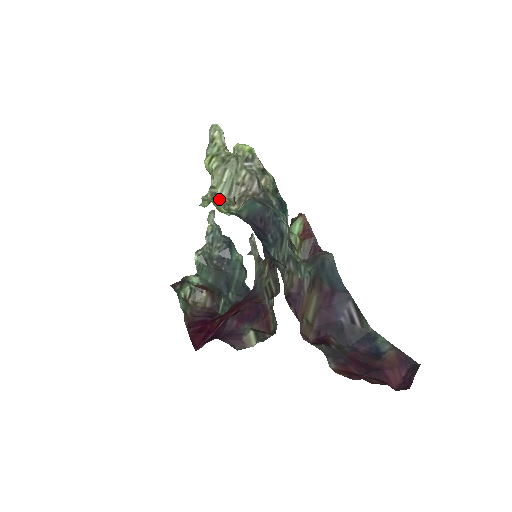
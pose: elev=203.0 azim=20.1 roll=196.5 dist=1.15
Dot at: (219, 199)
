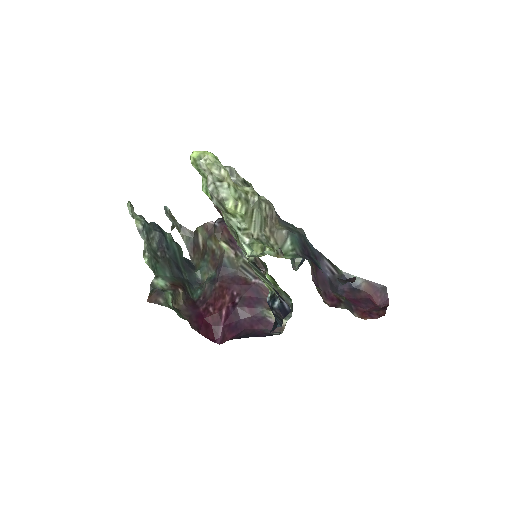
Dot at: (259, 240)
